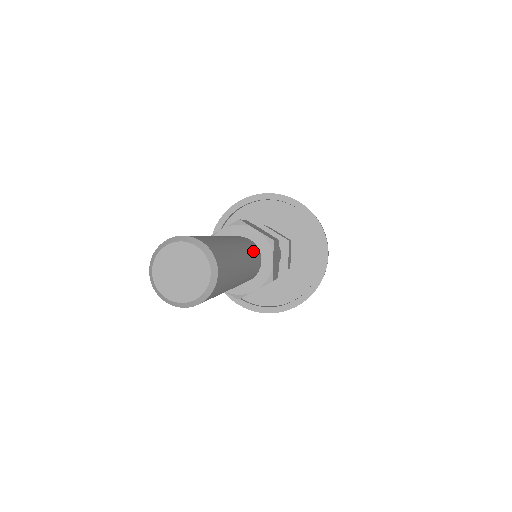
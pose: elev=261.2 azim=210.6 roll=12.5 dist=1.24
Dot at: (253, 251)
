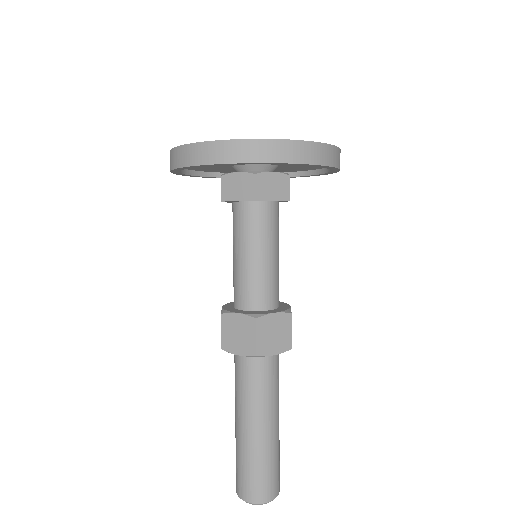
Dot at: occluded
